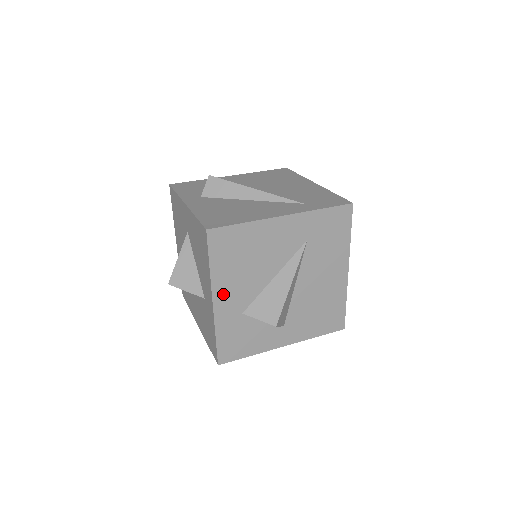
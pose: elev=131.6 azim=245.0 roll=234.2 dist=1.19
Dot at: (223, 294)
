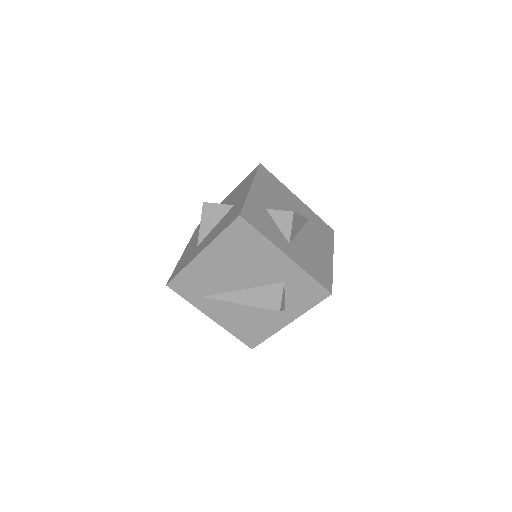
Dot at: (258, 190)
